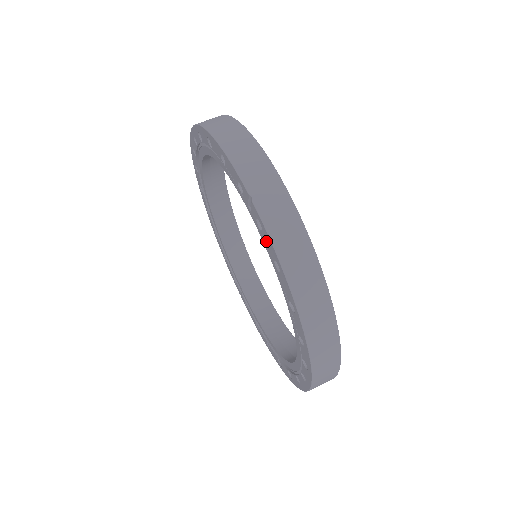
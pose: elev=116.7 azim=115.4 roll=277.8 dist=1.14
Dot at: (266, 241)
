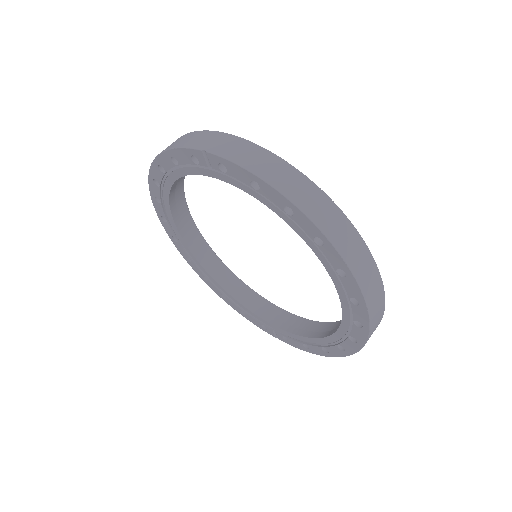
Dot at: (235, 175)
